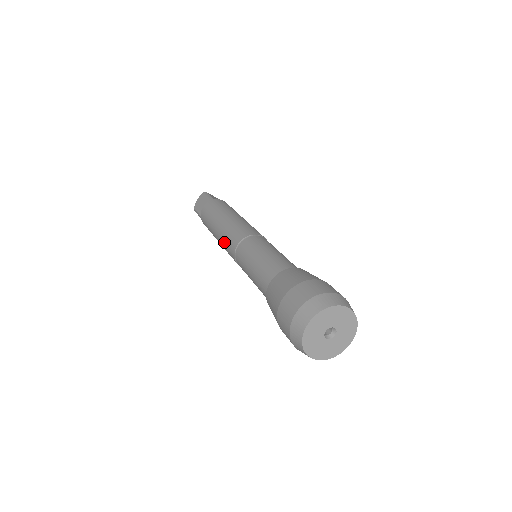
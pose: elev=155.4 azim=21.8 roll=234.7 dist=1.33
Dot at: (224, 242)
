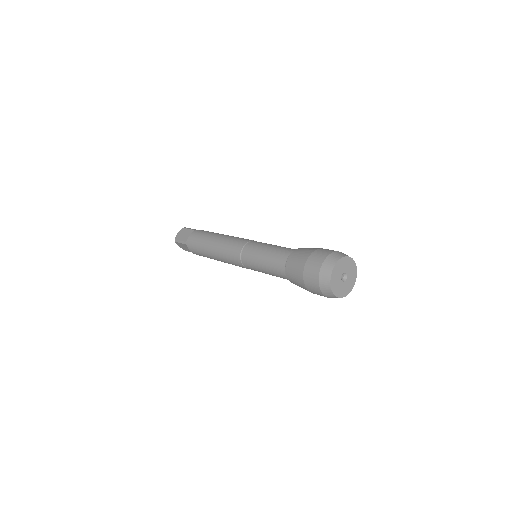
Dot at: (225, 250)
